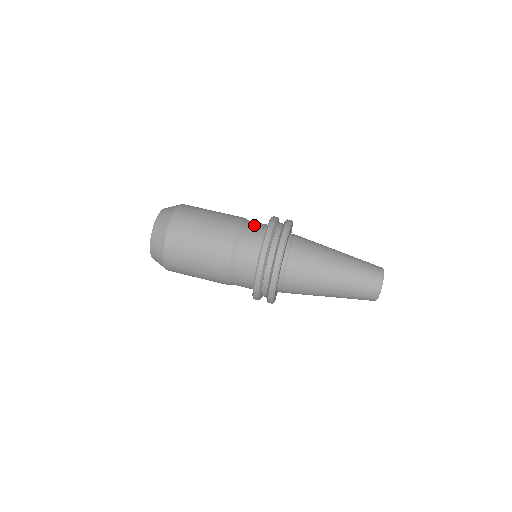
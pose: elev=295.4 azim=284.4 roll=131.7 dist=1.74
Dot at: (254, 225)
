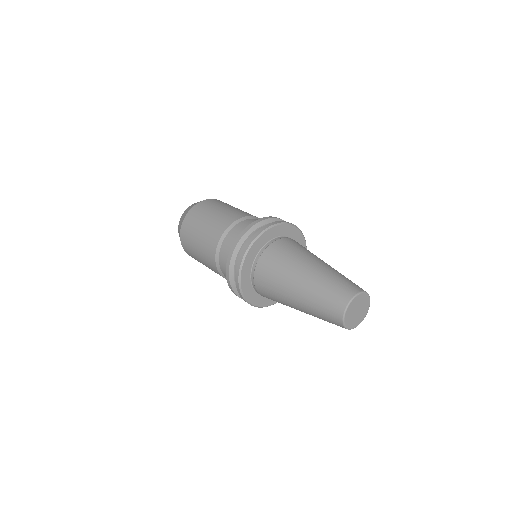
Dot at: occluded
